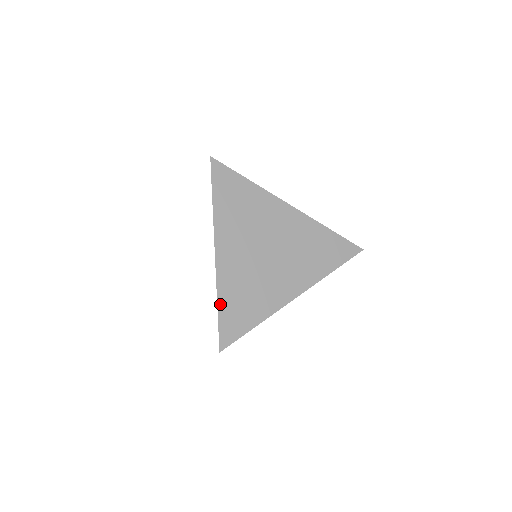
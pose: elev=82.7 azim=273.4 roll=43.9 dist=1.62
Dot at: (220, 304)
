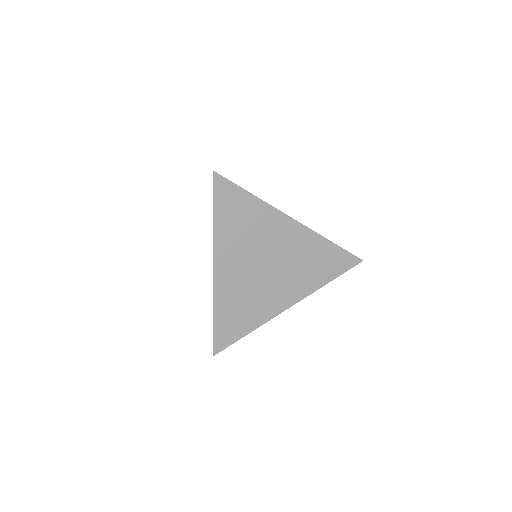
Dot at: occluded
